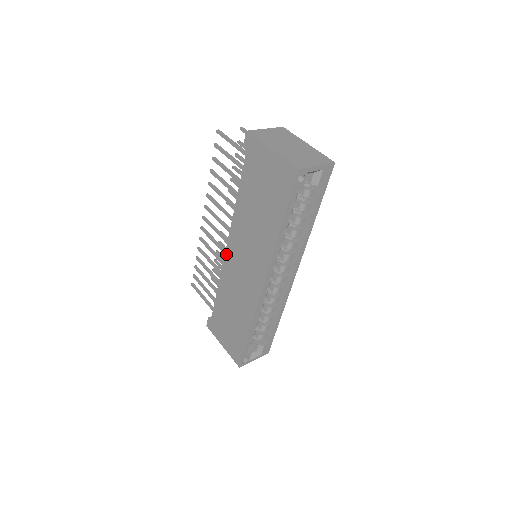
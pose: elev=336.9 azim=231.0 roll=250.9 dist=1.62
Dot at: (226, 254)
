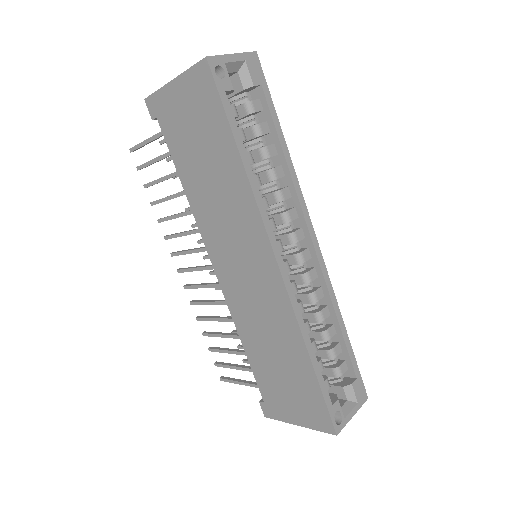
Dot at: (219, 279)
